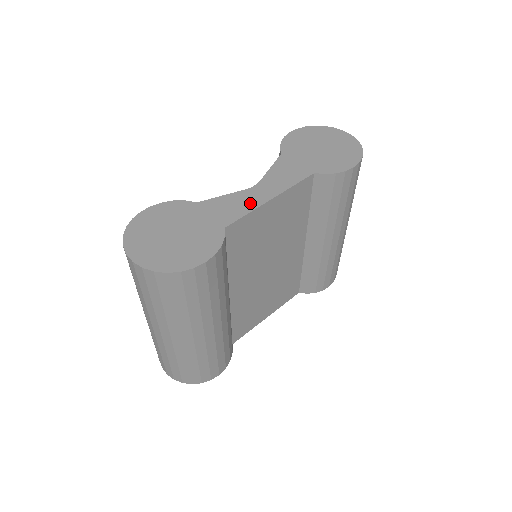
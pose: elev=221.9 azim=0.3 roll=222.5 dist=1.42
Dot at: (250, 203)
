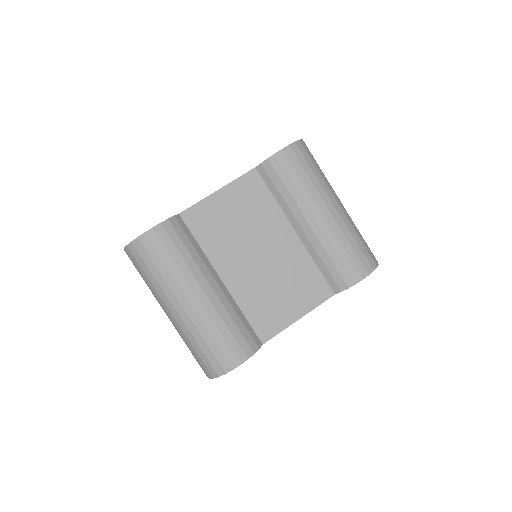
Dot at: occluded
